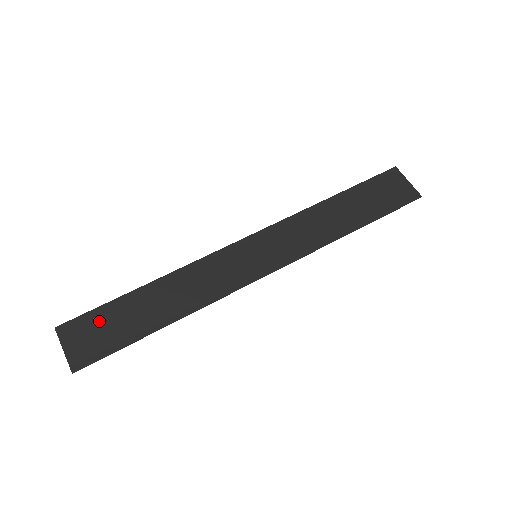
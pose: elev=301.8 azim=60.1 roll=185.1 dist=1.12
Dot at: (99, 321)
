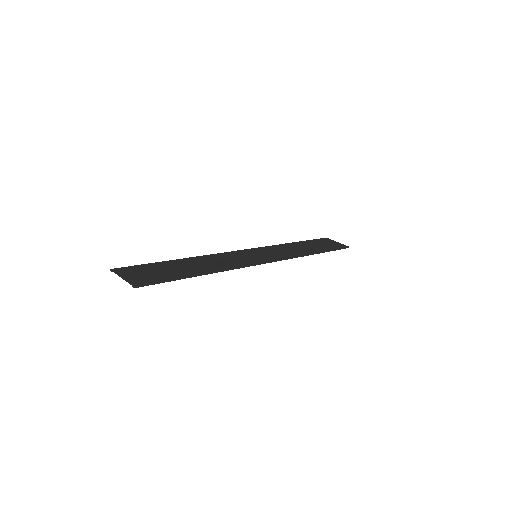
Dot at: (148, 269)
